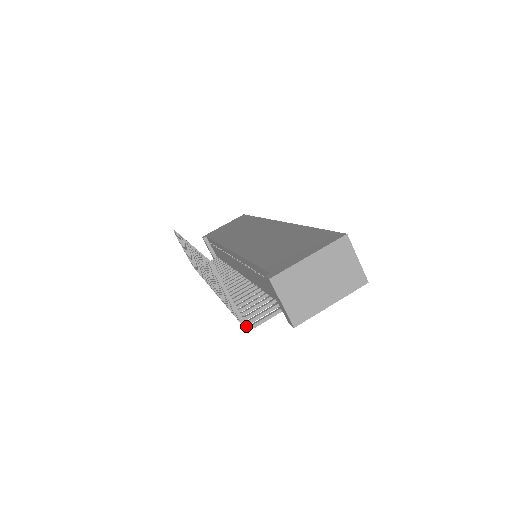
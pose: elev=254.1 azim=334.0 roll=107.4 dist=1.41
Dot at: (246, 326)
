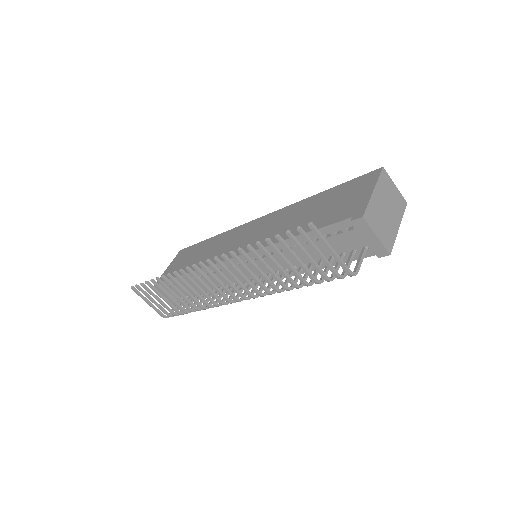
Dot at: (353, 274)
